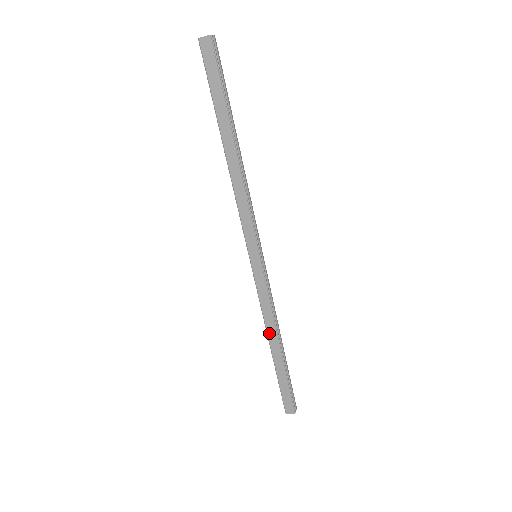
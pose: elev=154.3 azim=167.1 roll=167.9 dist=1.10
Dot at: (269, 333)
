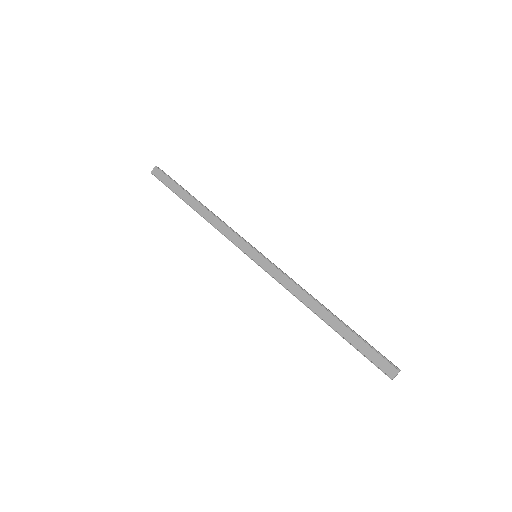
Dot at: (309, 305)
